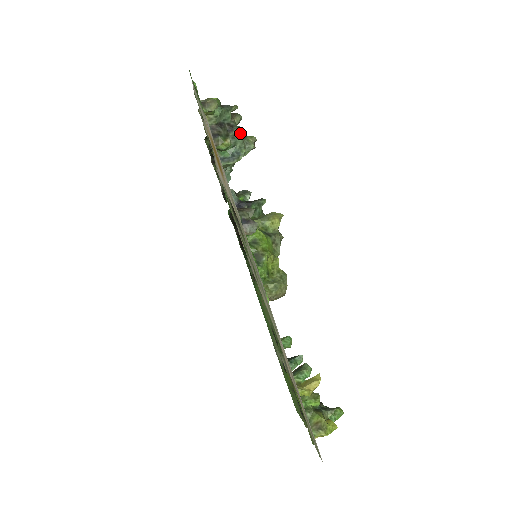
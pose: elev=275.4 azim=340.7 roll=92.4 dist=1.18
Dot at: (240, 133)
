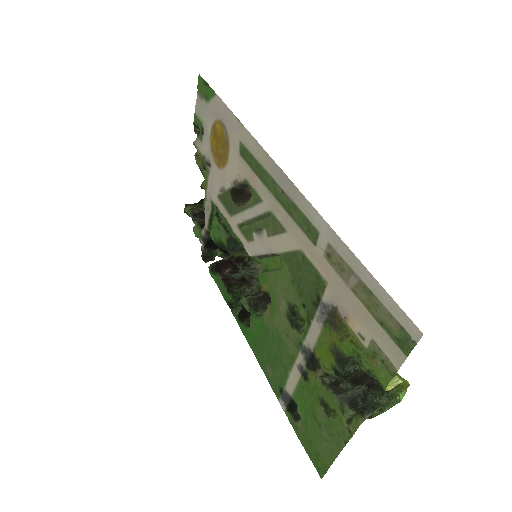
Dot at: occluded
